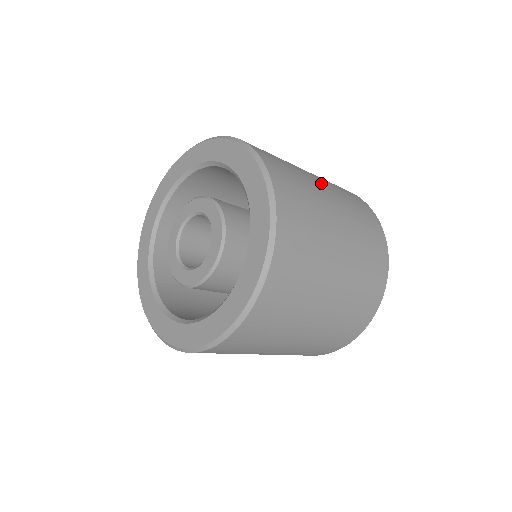
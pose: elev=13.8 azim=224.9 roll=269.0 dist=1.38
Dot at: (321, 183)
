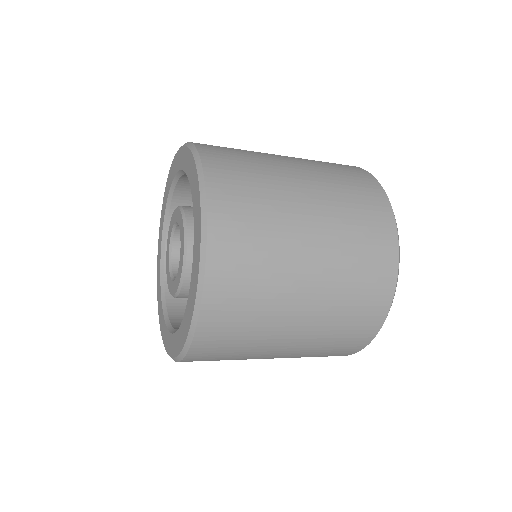
Dot at: (299, 174)
